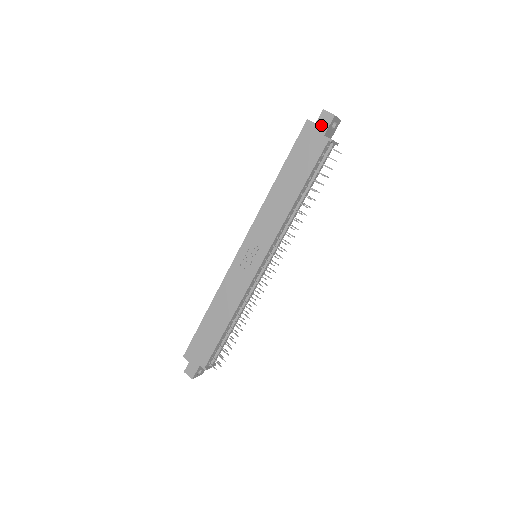
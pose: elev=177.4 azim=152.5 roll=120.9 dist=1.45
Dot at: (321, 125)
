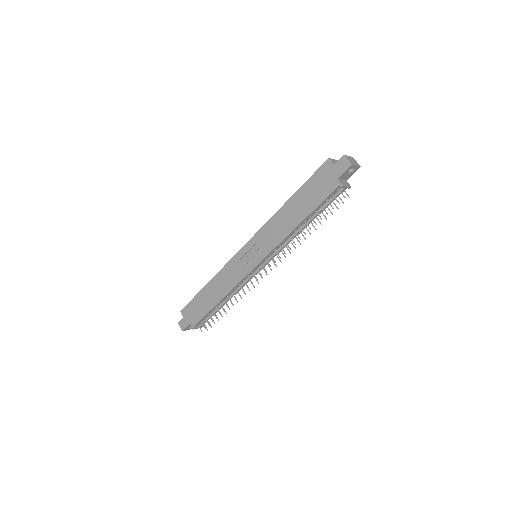
Dot at: (338, 168)
